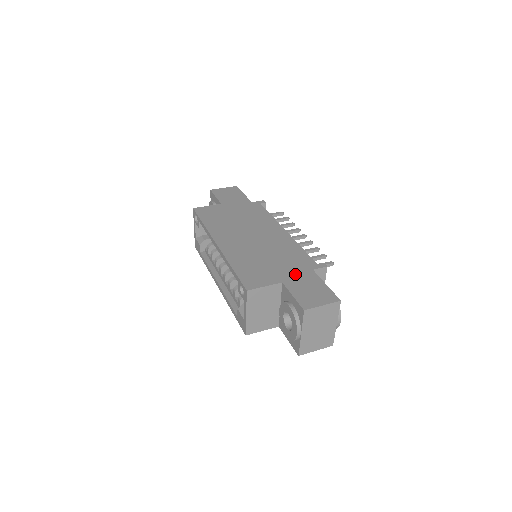
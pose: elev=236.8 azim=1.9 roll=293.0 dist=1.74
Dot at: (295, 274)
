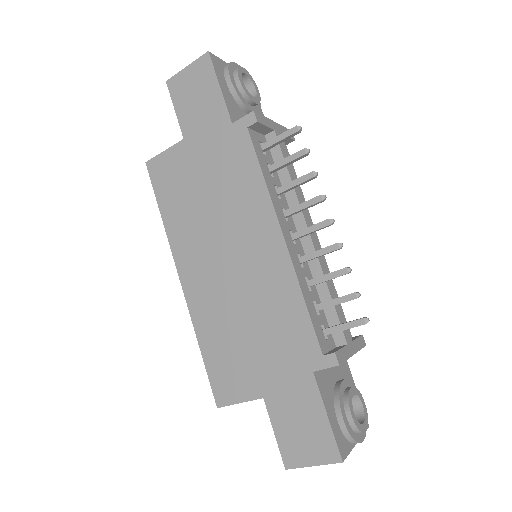
Dot at: (283, 380)
